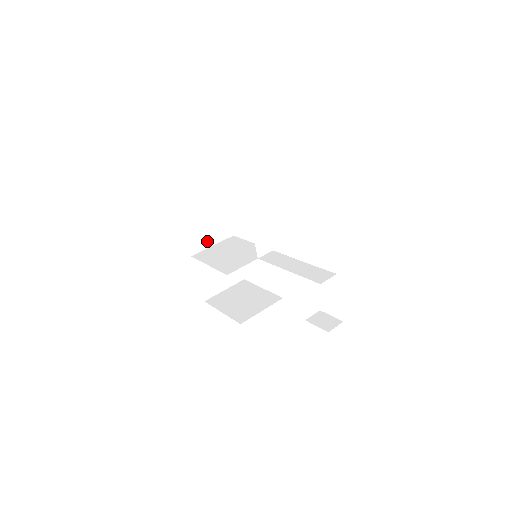
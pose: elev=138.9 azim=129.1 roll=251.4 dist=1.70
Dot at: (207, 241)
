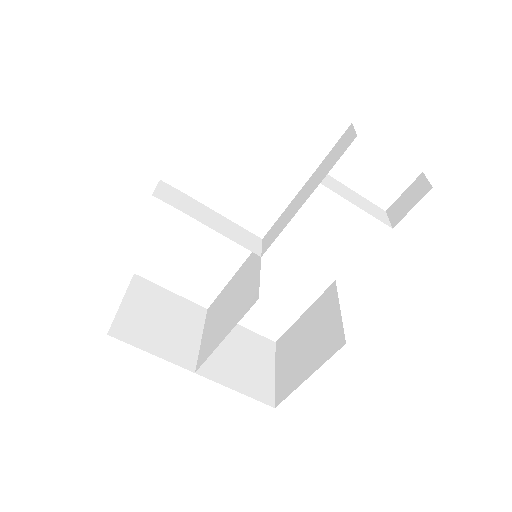
Dot at: (189, 340)
